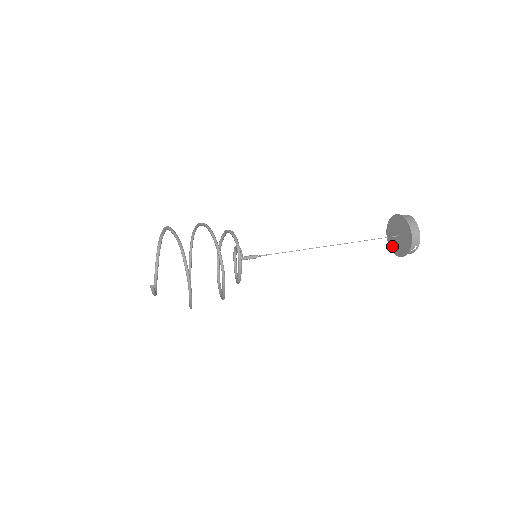
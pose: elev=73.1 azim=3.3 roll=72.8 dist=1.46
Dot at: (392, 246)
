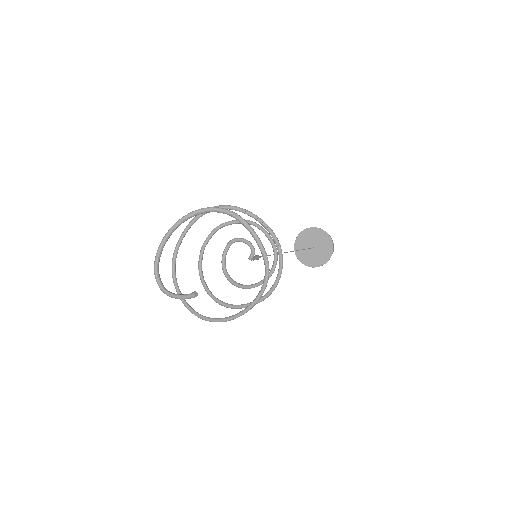
Dot at: (299, 251)
